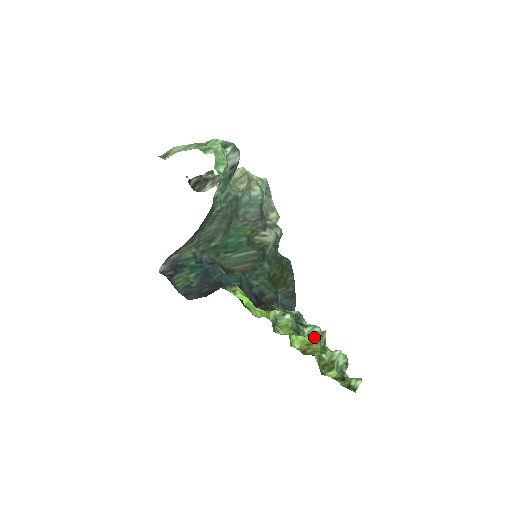
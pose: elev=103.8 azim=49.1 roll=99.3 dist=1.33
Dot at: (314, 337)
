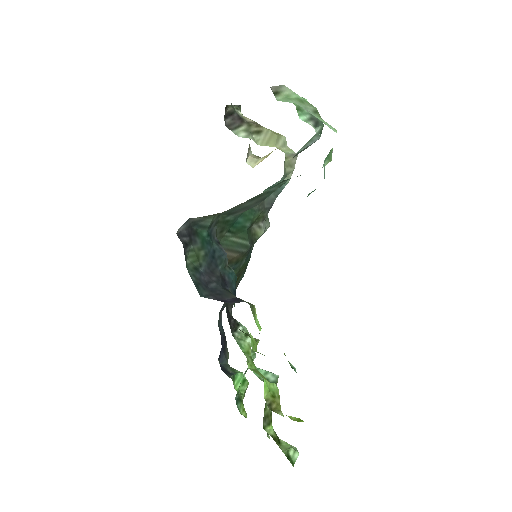
Dot at: occluded
